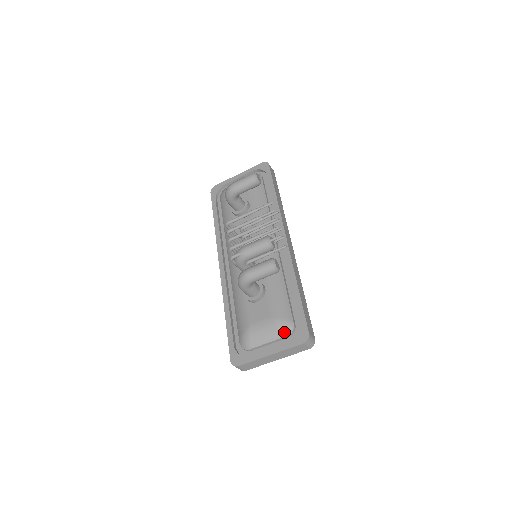
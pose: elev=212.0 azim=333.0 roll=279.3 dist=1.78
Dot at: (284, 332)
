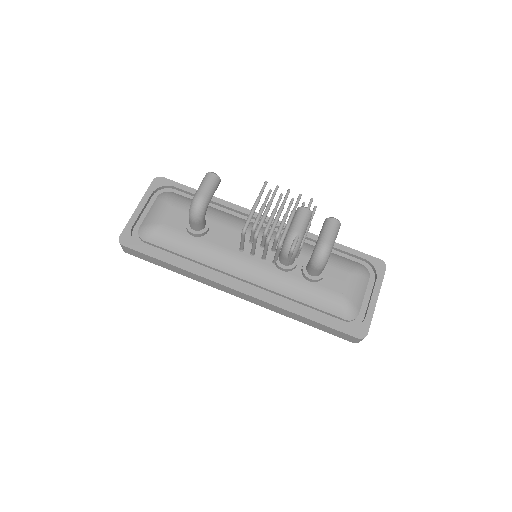
Dot at: (367, 275)
